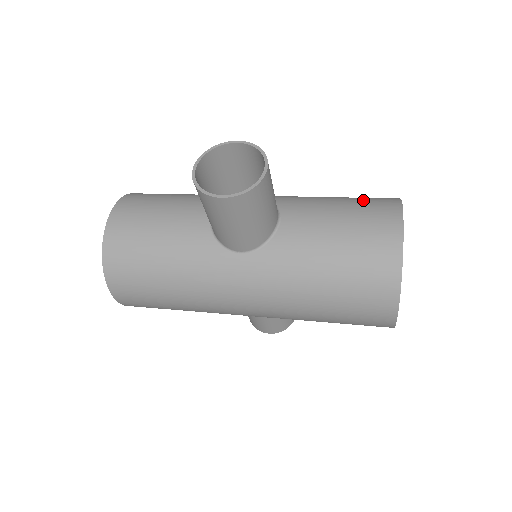
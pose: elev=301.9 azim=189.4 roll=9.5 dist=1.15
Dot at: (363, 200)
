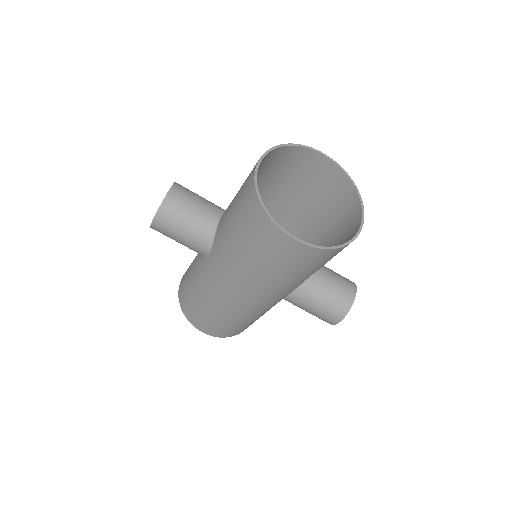
Dot at: (263, 166)
